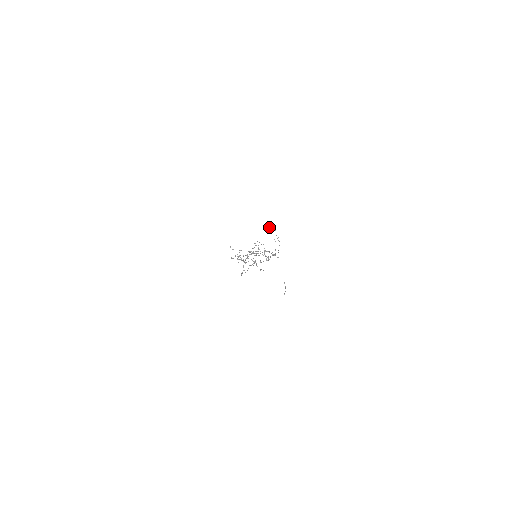
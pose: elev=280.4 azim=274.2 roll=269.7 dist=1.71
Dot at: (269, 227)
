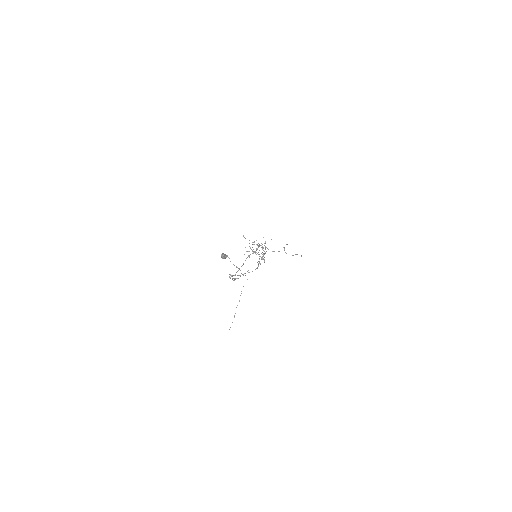
Dot at: (221, 254)
